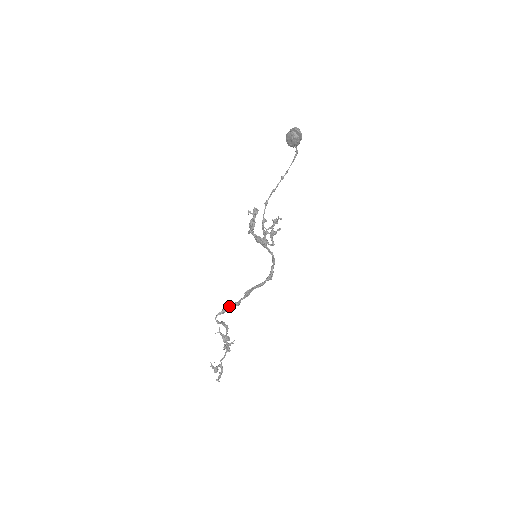
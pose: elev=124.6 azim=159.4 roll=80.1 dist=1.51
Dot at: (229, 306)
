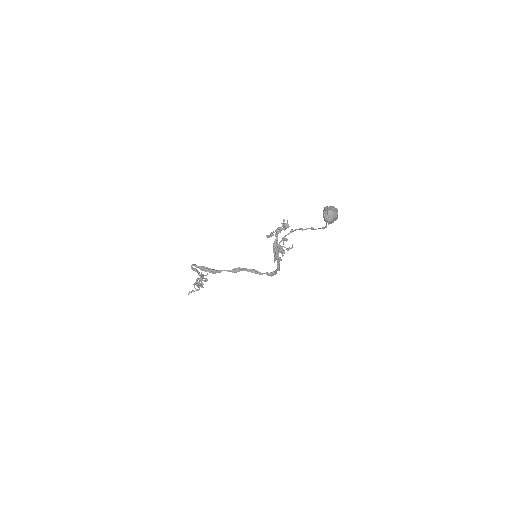
Dot at: (204, 268)
